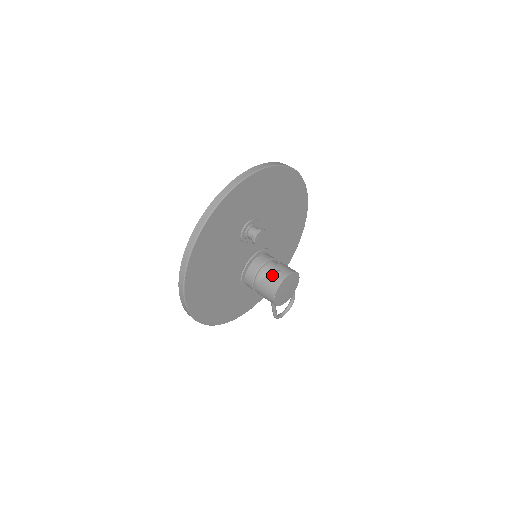
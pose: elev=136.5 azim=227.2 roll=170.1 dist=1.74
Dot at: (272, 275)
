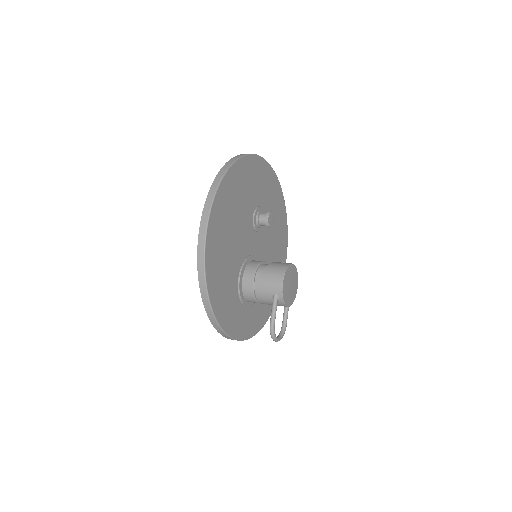
Dot at: (278, 262)
